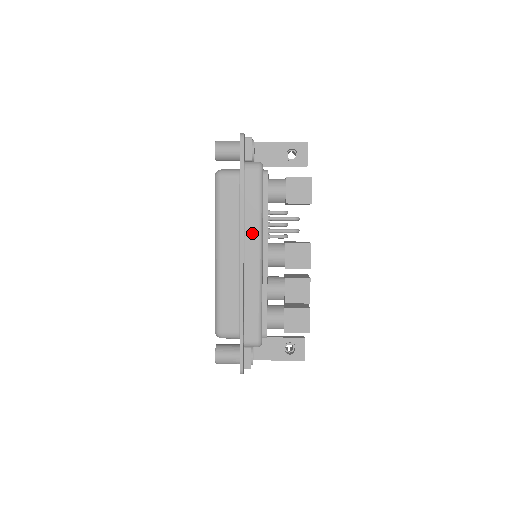
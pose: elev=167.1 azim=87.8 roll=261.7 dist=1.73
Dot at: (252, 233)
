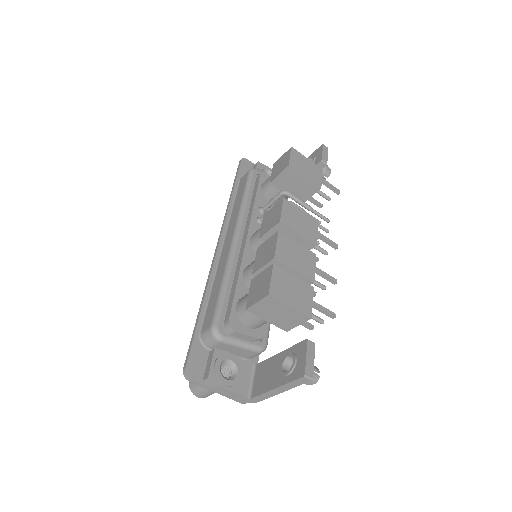
Dot at: (233, 221)
